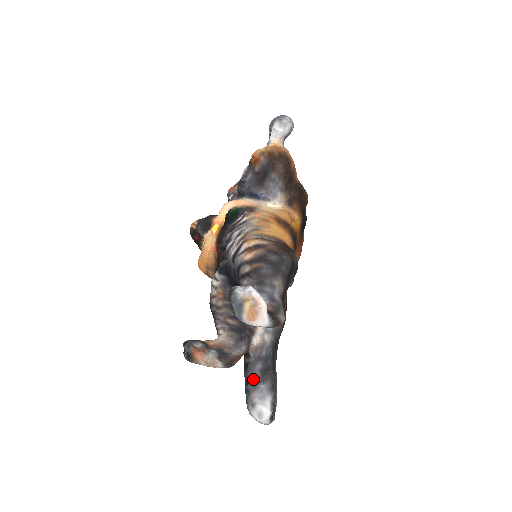
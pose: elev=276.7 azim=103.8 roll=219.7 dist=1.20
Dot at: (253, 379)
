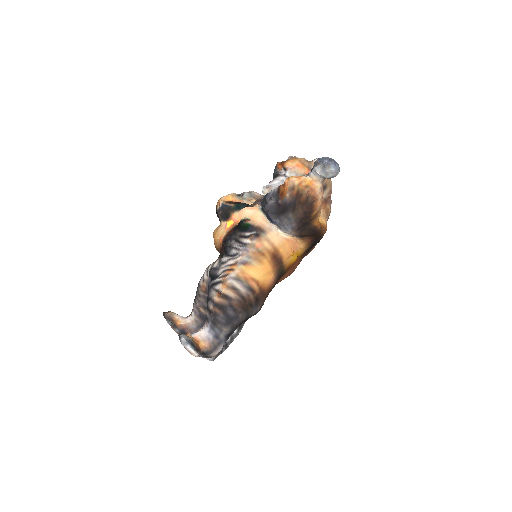
Dot at: occluded
